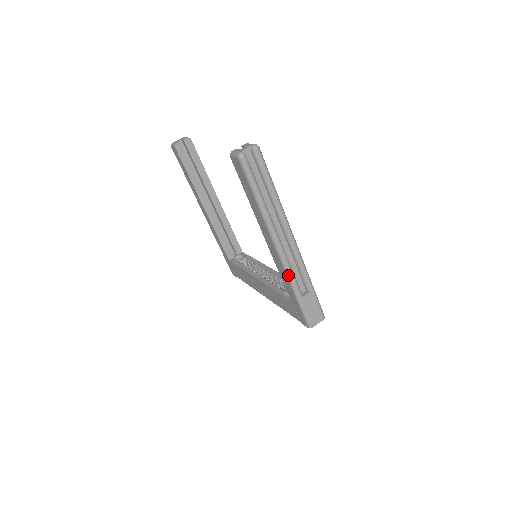
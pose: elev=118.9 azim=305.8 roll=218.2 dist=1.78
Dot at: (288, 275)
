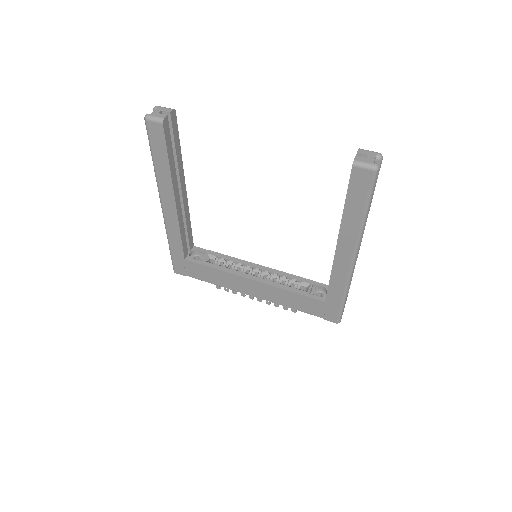
Dot at: (349, 281)
